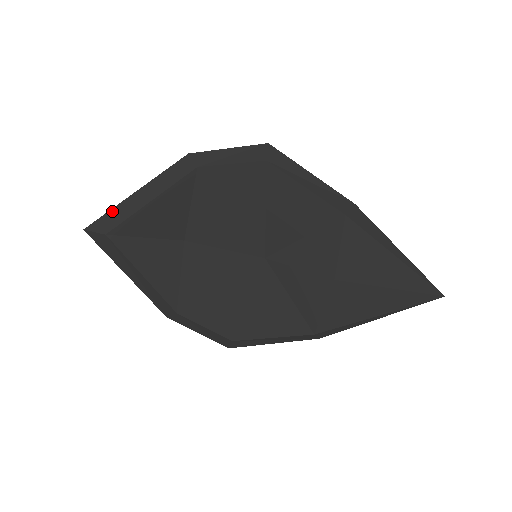
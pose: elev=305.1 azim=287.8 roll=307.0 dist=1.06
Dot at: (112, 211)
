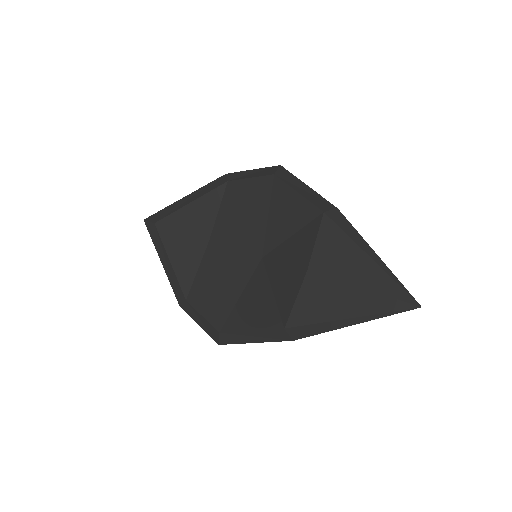
Dot at: (165, 209)
